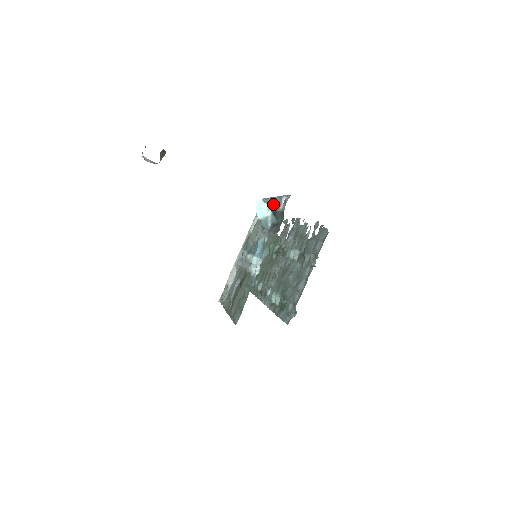
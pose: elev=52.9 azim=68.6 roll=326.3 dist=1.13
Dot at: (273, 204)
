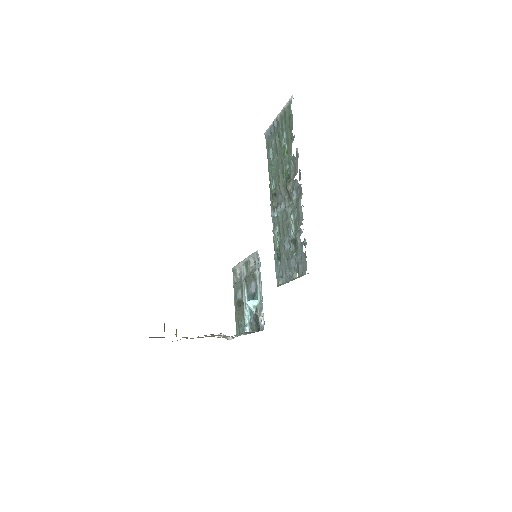
Dot at: (259, 291)
